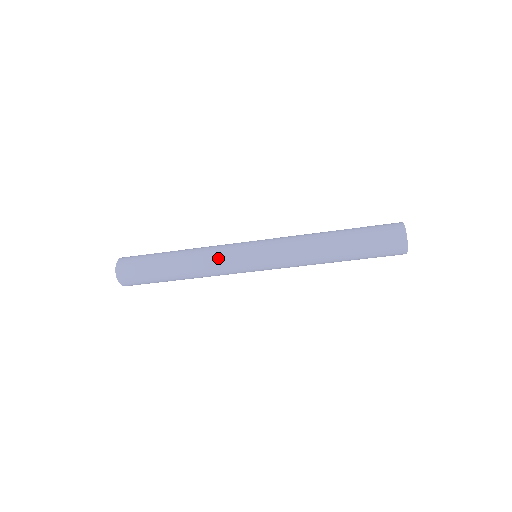
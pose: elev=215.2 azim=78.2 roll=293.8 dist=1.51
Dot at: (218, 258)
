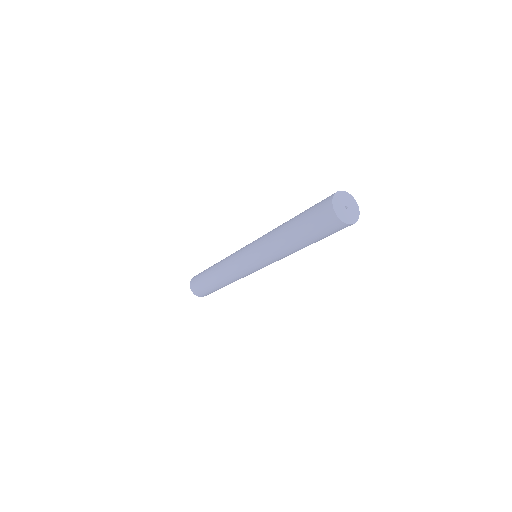
Dot at: (238, 277)
